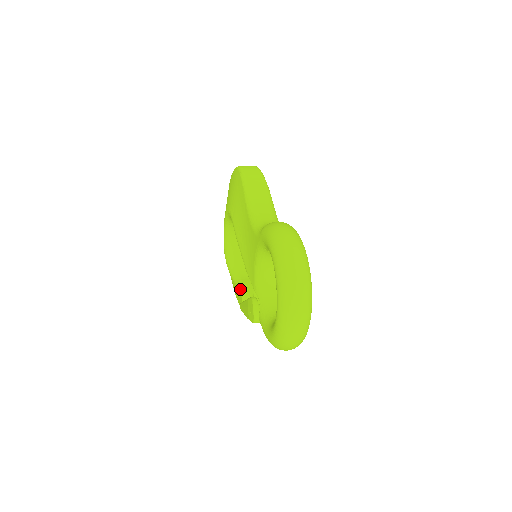
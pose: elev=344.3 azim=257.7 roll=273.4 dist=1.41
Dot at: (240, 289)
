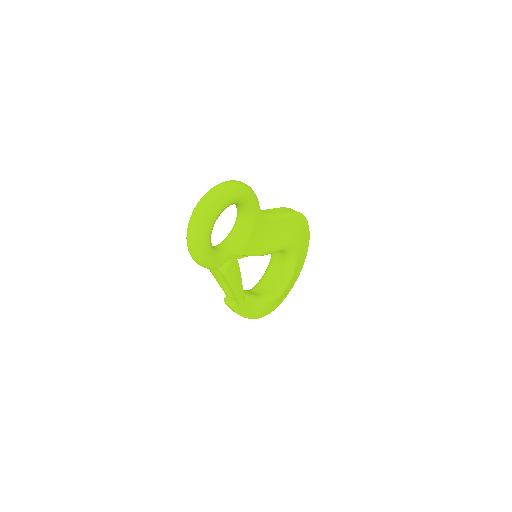
Dot at: occluded
